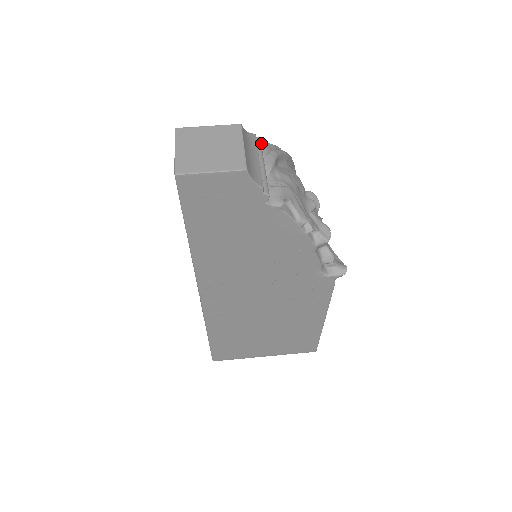
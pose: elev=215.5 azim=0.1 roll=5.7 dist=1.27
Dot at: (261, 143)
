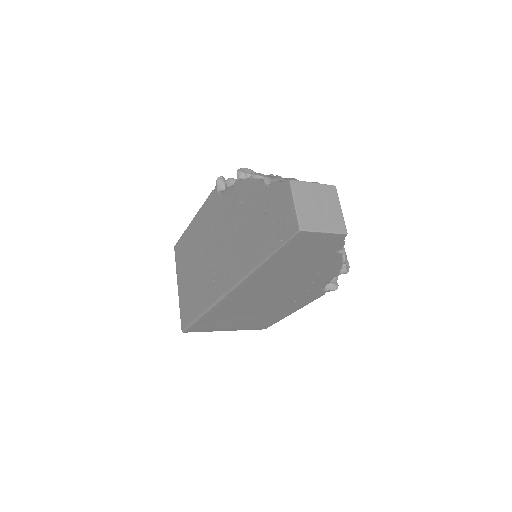
Dot at: occluded
